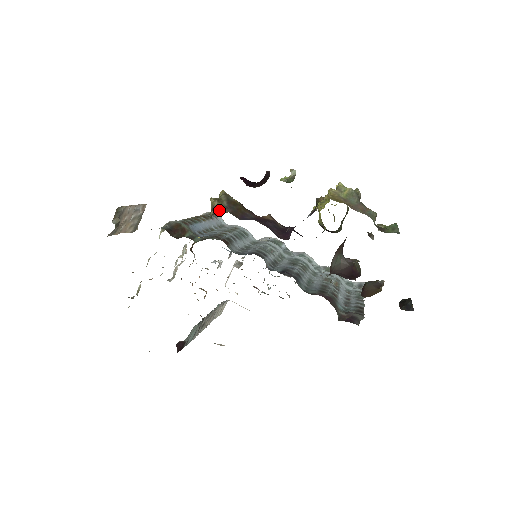
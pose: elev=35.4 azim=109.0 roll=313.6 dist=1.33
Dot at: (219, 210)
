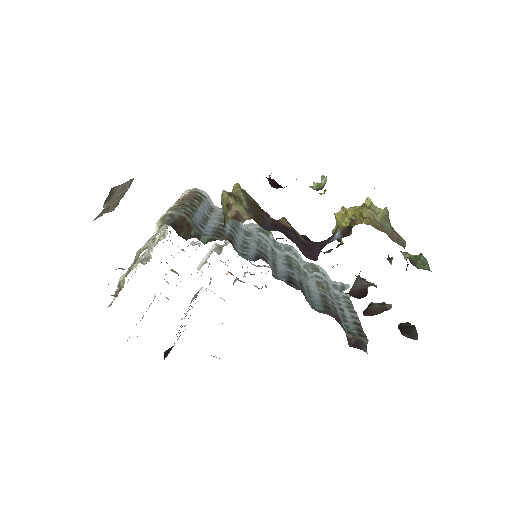
Dot at: (240, 213)
